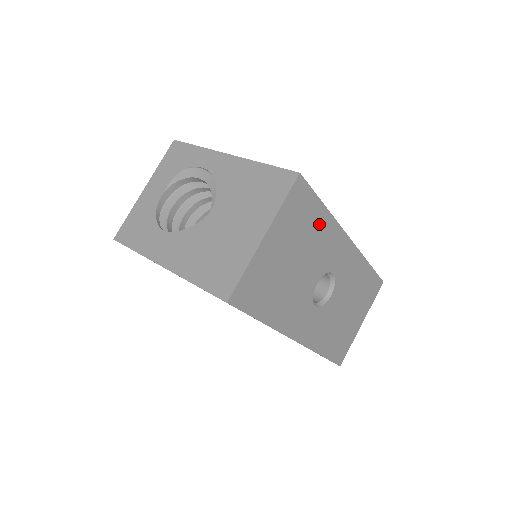
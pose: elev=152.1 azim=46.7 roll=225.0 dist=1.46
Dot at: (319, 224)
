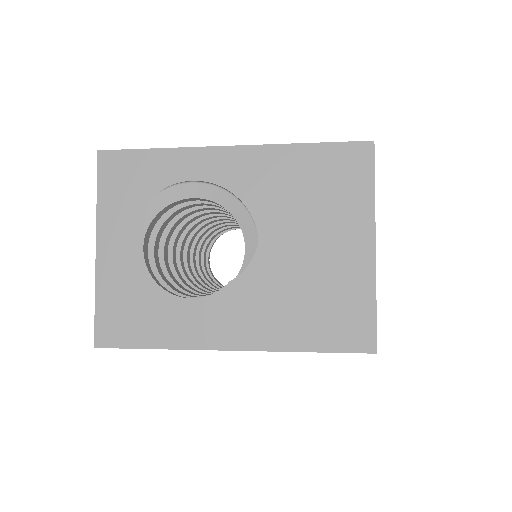
Dot at: occluded
